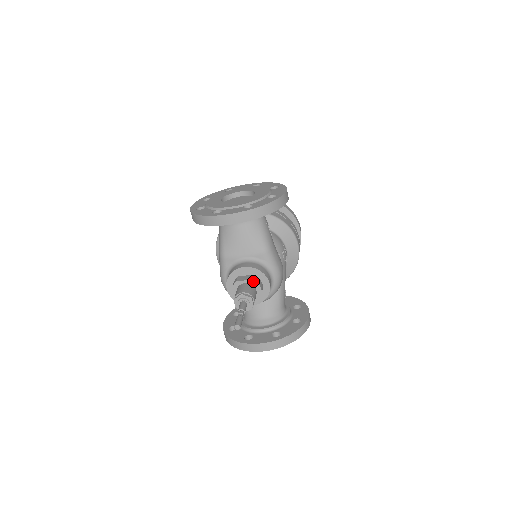
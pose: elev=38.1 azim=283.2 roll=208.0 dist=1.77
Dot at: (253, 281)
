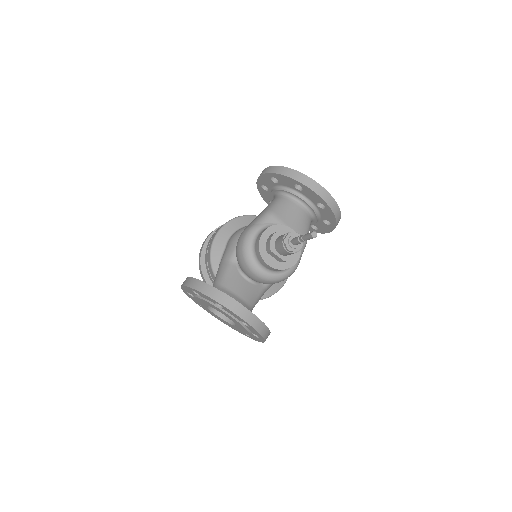
Dot at: occluded
